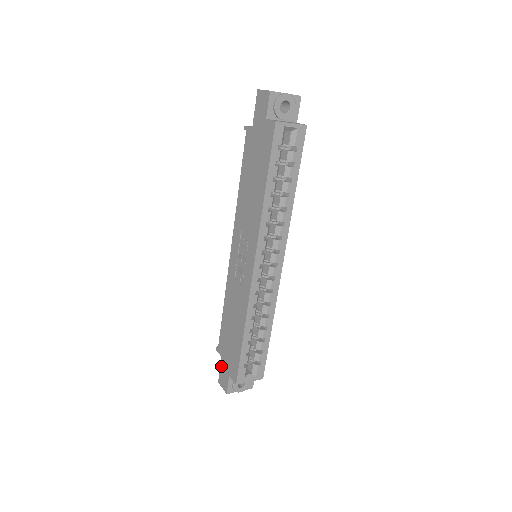
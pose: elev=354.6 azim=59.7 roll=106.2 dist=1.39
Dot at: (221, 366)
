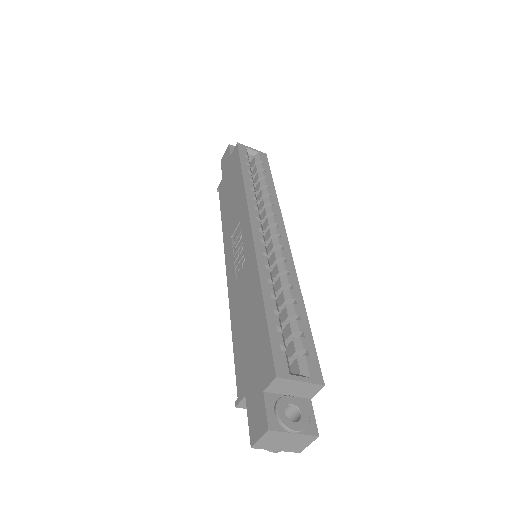
Dot at: (248, 408)
